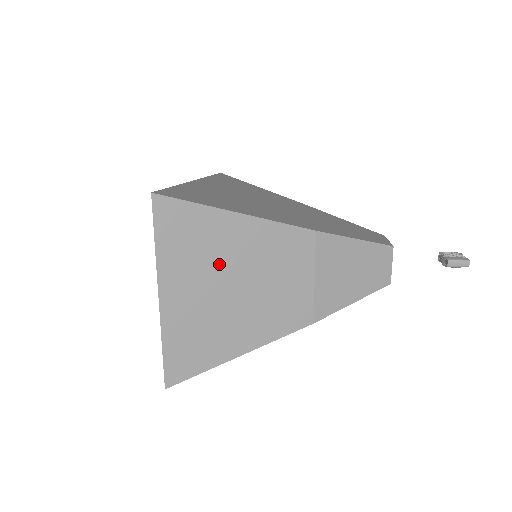
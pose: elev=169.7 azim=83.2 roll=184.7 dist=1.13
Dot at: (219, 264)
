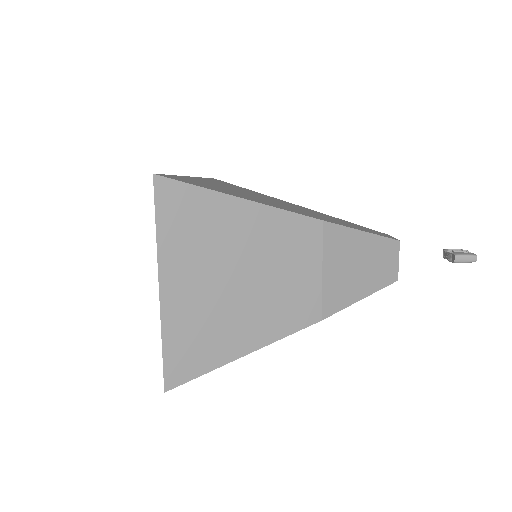
Dot at: (223, 253)
